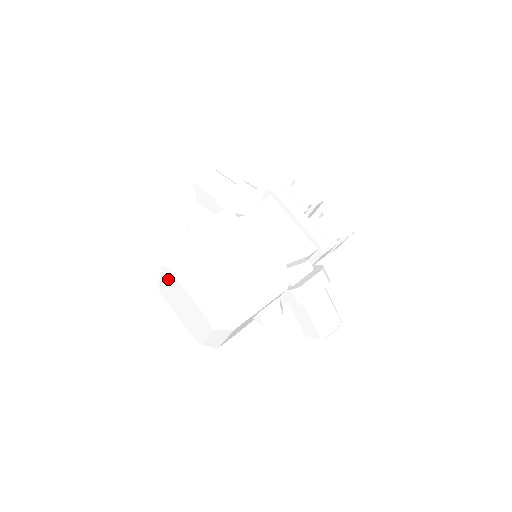
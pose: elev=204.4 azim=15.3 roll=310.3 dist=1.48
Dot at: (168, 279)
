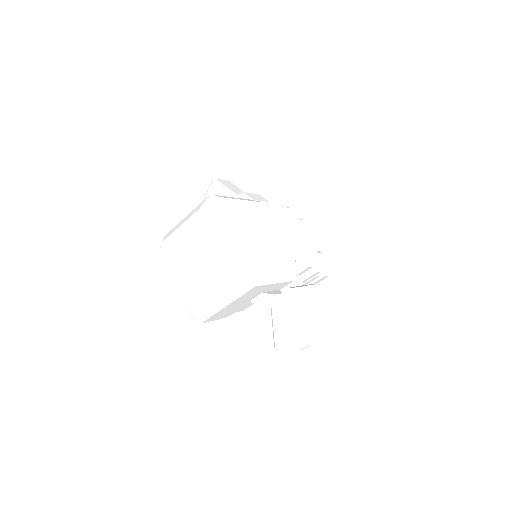
Dot at: (196, 226)
